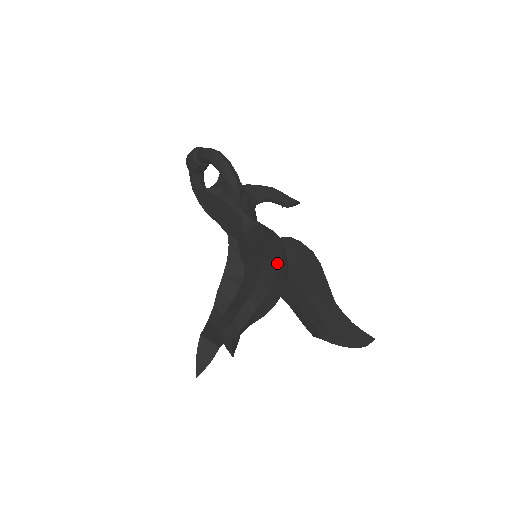
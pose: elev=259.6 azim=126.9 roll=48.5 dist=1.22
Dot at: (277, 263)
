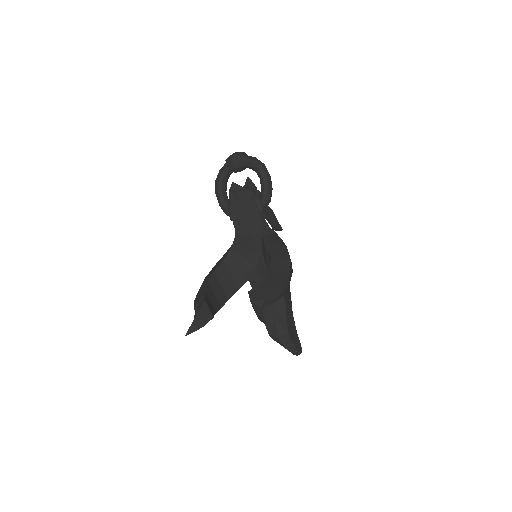
Dot at: occluded
